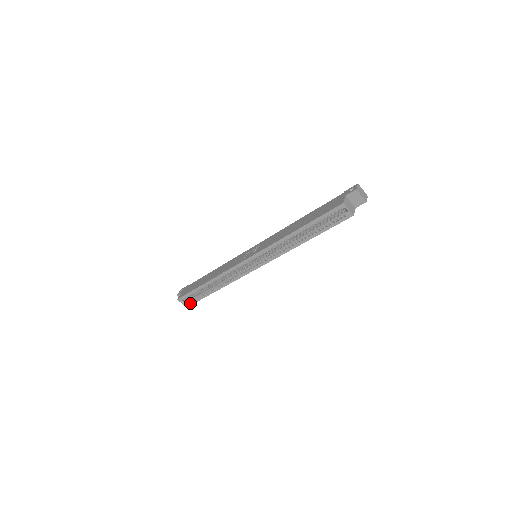
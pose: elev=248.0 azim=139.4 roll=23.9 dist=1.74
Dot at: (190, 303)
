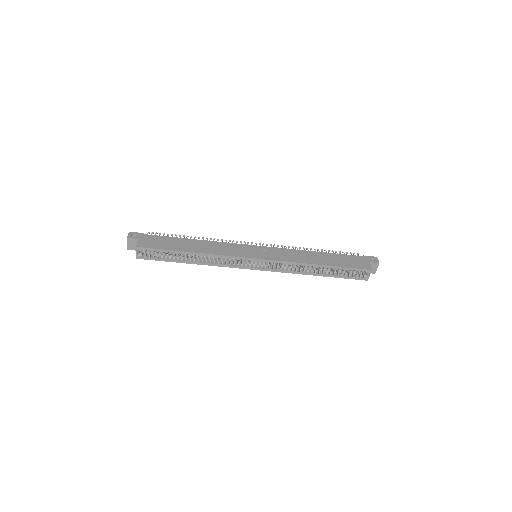
Dot at: (147, 257)
